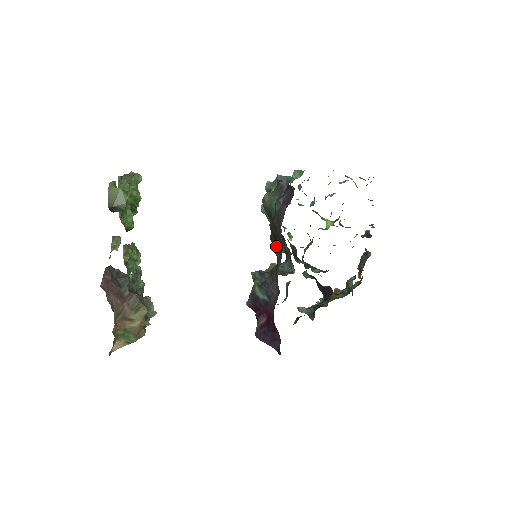
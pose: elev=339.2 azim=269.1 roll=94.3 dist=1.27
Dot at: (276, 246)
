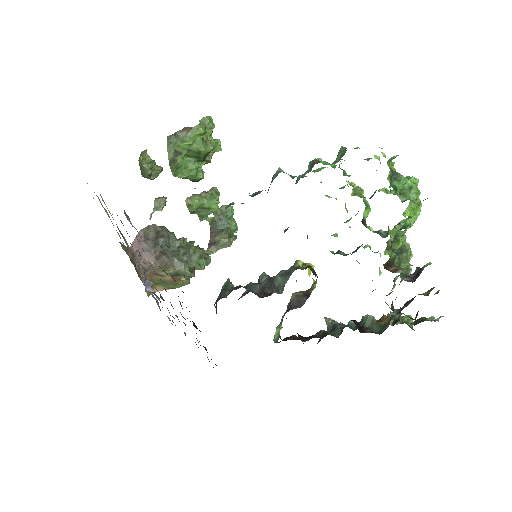
Dot at: occluded
